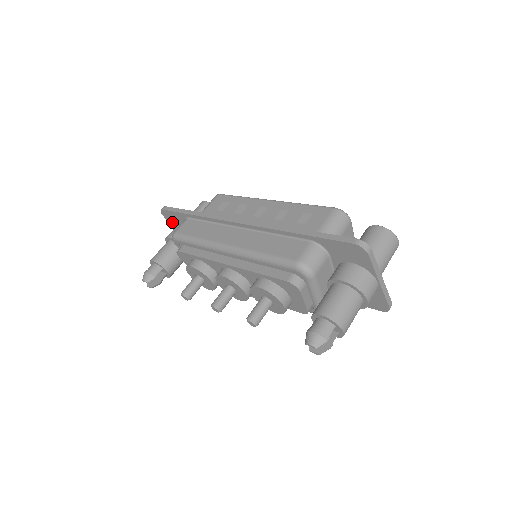
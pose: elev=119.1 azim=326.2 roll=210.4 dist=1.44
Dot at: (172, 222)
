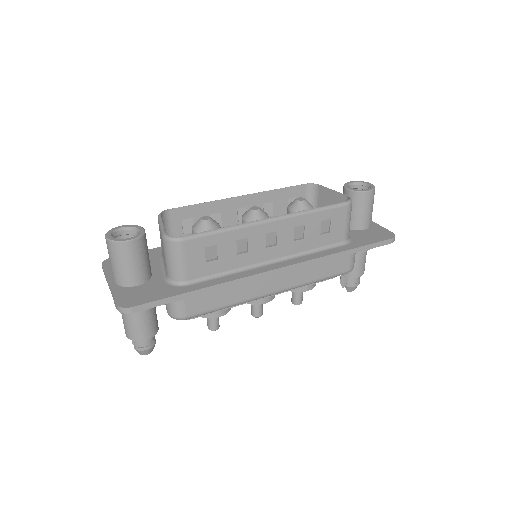
Dot at: occluded
